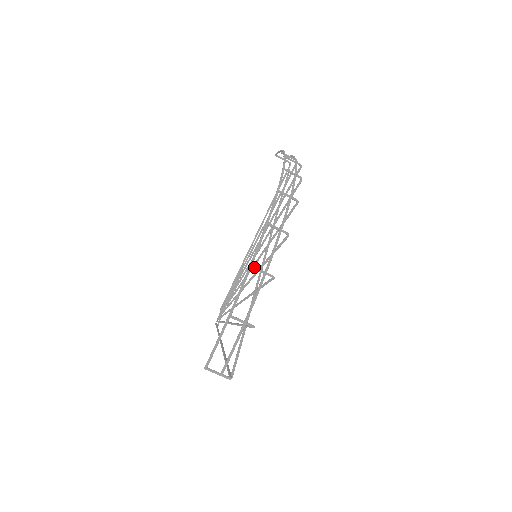
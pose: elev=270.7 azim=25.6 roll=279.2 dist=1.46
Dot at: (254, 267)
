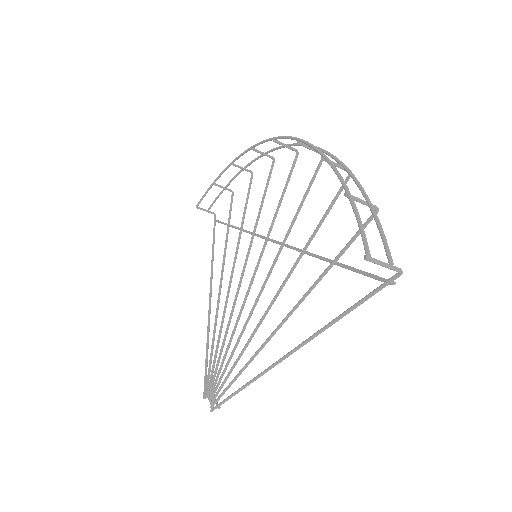
Dot at: occluded
